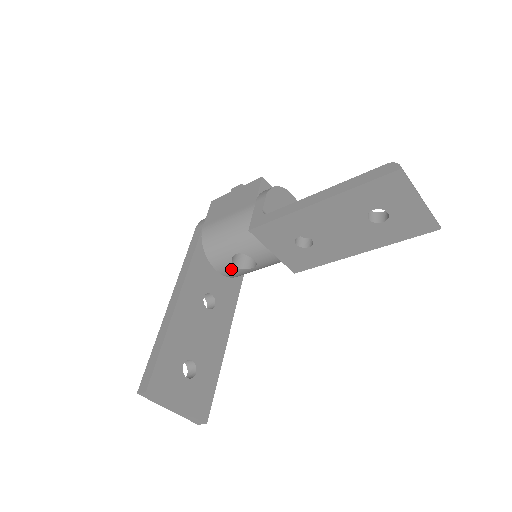
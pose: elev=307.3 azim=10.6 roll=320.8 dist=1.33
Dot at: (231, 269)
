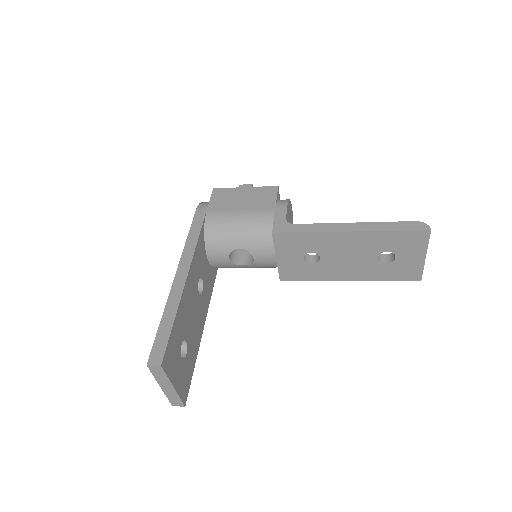
Dot at: (223, 260)
